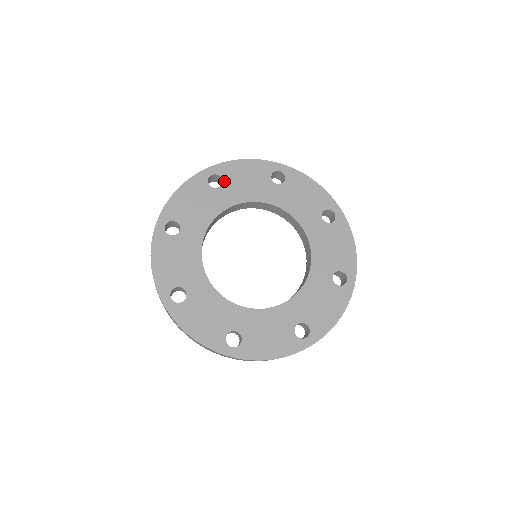
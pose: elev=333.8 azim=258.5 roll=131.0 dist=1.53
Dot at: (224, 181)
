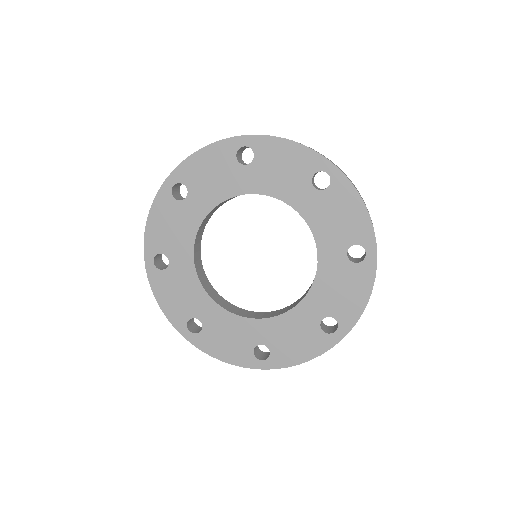
Dot at: (255, 160)
